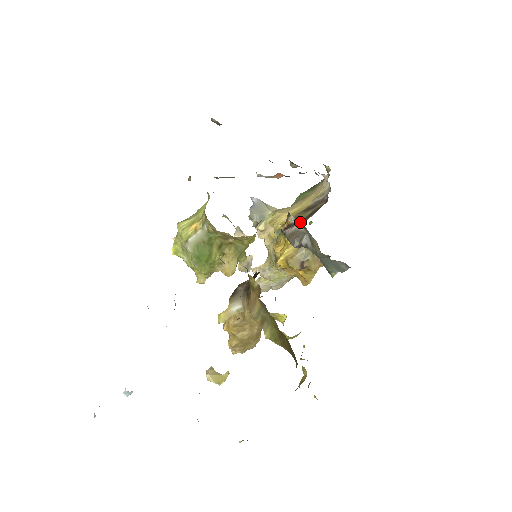
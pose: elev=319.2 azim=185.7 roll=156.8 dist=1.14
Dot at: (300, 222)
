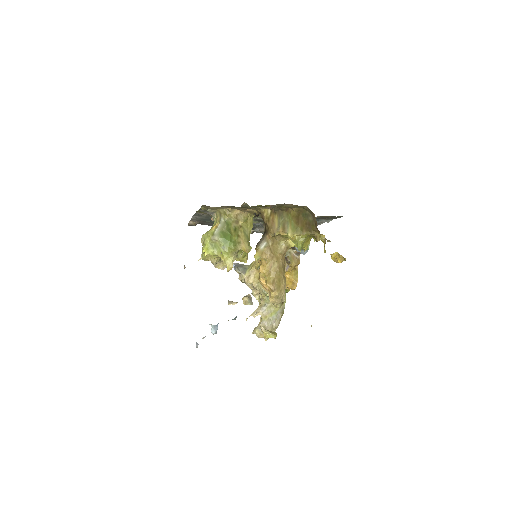
Dot at: occluded
